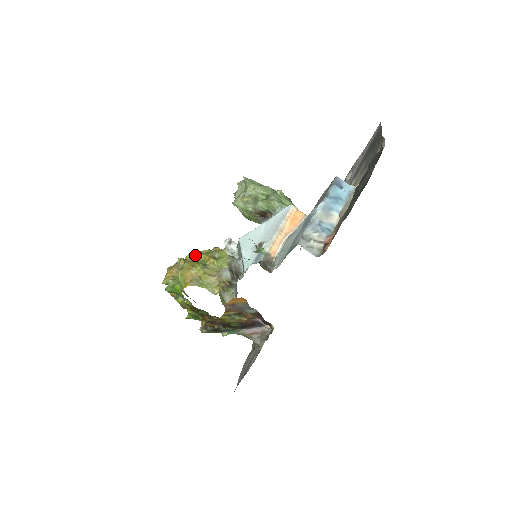
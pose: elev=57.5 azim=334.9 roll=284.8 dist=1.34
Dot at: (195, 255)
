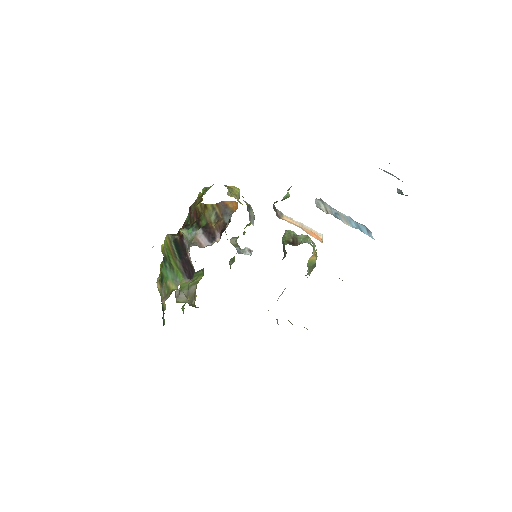
Dot at: occluded
